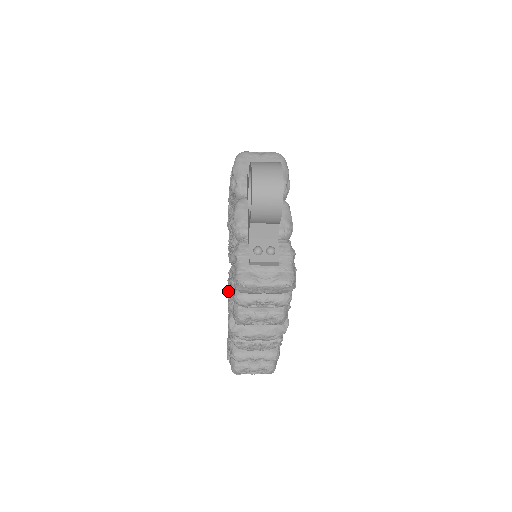
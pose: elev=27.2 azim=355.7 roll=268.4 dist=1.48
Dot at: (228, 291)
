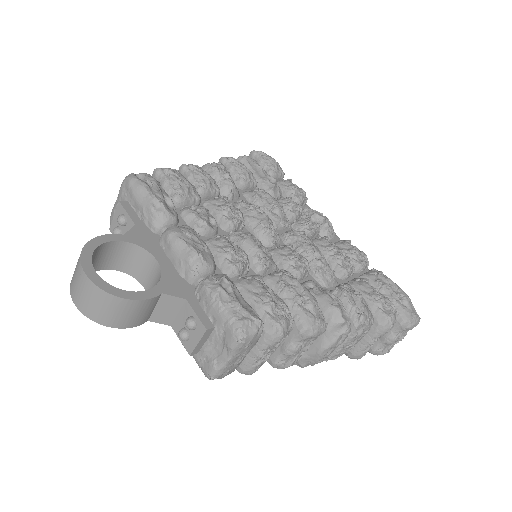
Dot at: occluded
